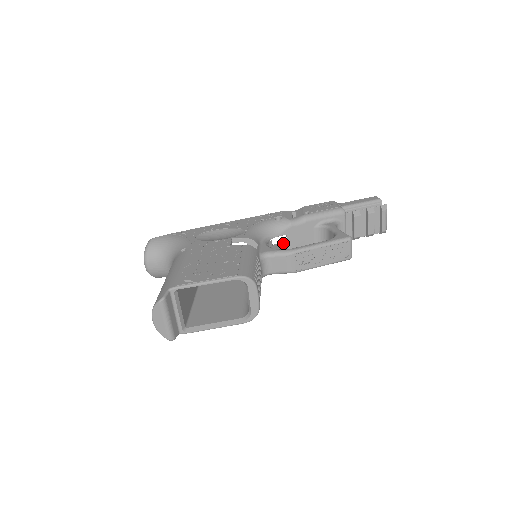
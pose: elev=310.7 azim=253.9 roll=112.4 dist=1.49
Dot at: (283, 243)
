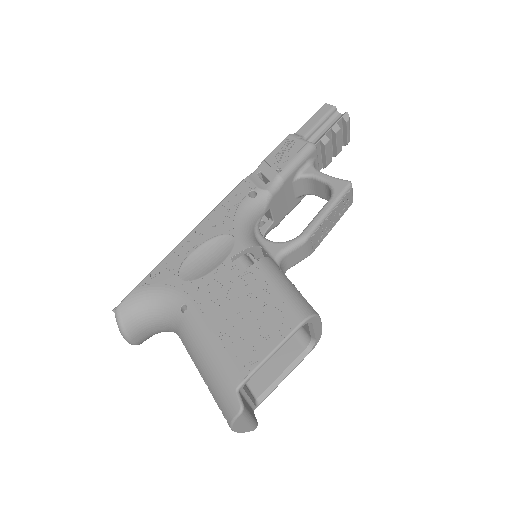
Dot at: occluded
